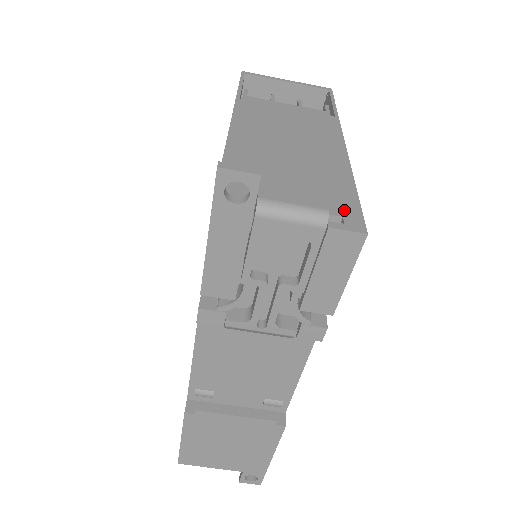
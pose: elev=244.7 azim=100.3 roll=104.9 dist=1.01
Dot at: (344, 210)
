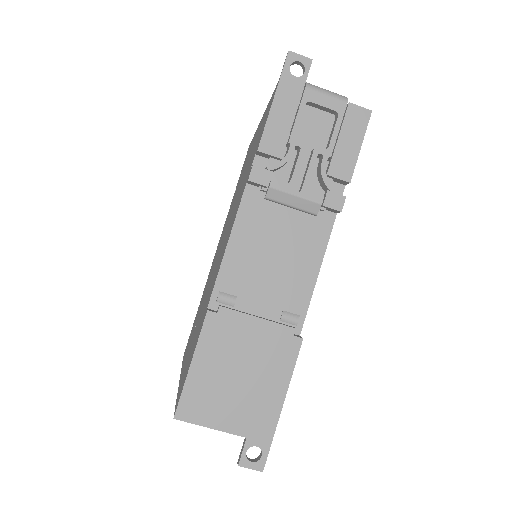
Dot at: occluded
